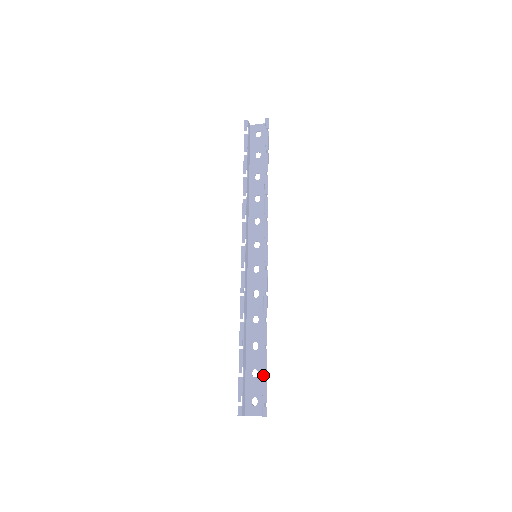
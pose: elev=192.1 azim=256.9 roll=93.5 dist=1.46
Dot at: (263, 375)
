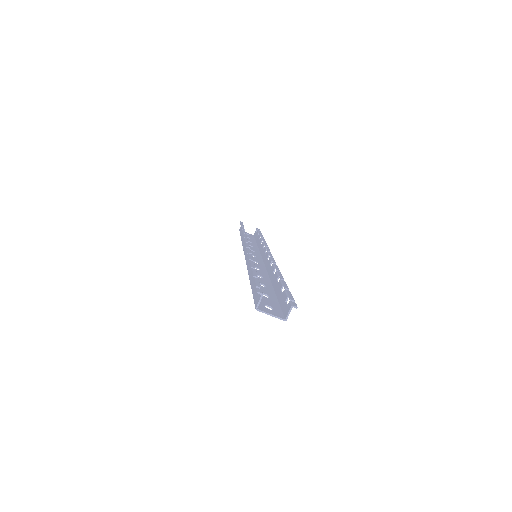
Dot at: (281, 293)
